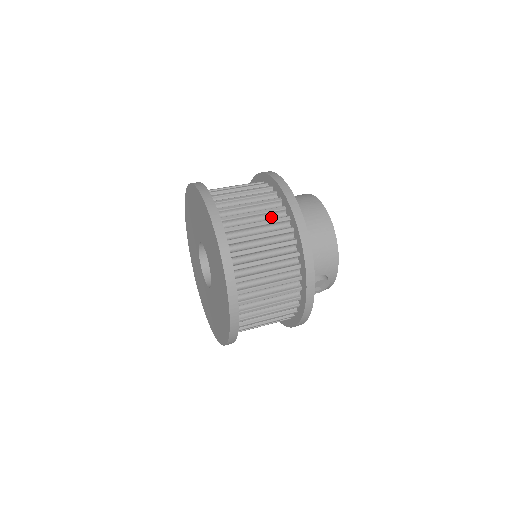
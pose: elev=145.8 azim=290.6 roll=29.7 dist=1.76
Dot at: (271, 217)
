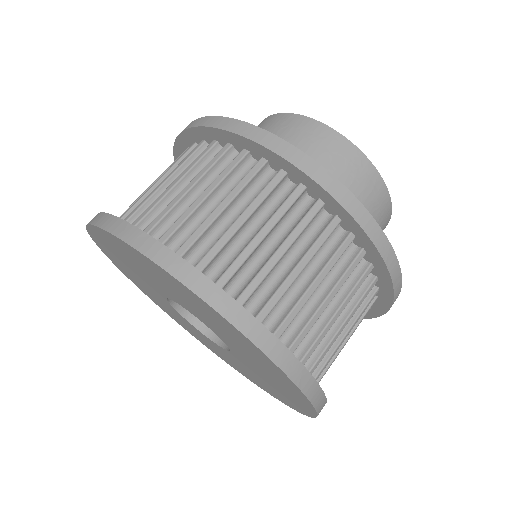
Dot at: occluded
